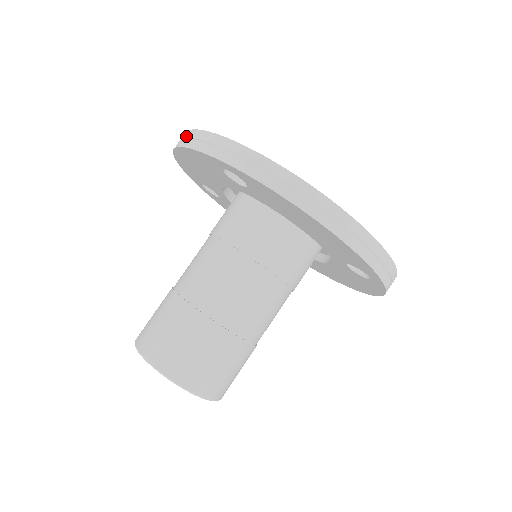
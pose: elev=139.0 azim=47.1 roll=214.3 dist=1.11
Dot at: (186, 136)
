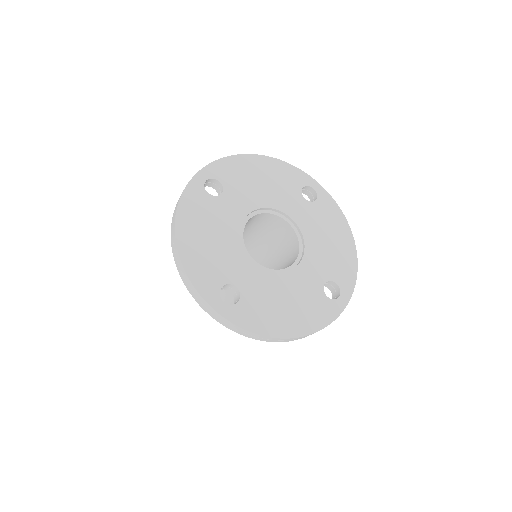
Dot at: (179, 265)
